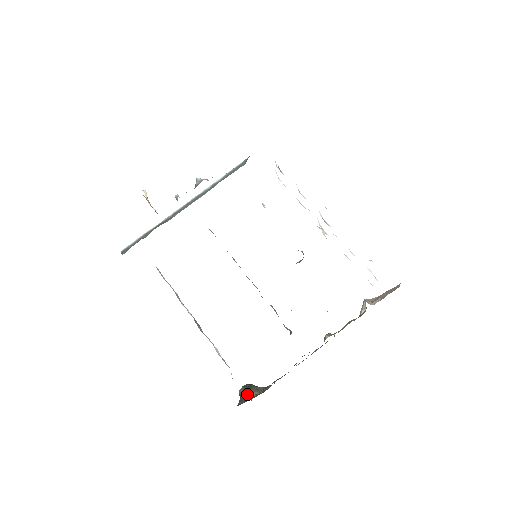
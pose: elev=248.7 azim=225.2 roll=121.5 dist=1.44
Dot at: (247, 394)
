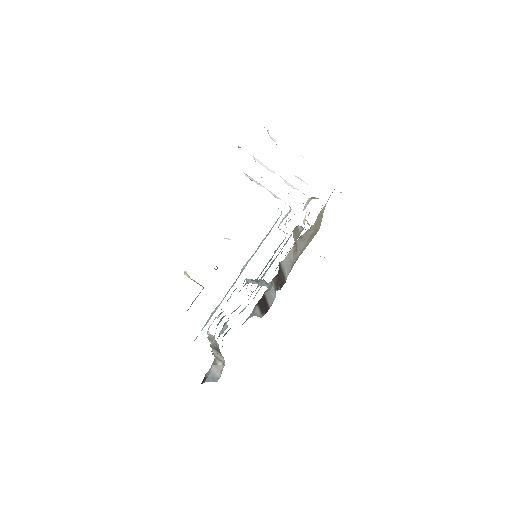
Dot at: occluded
